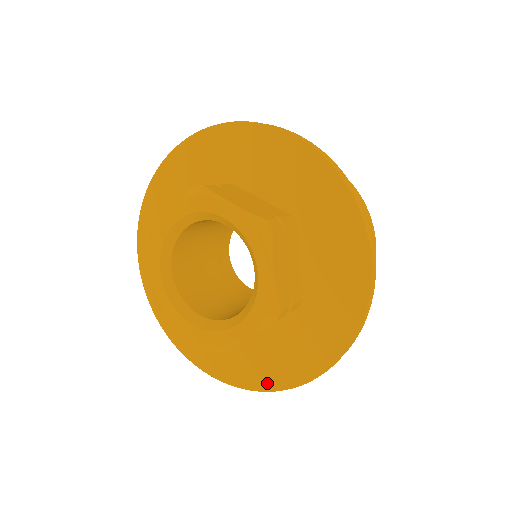
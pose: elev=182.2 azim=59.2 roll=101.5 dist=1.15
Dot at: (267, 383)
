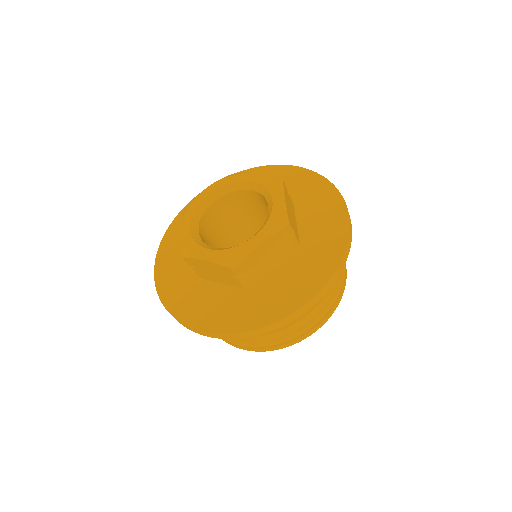
Dot at: (268, 318)
